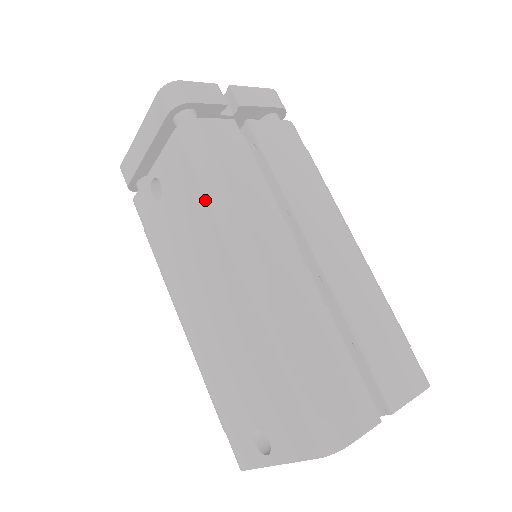
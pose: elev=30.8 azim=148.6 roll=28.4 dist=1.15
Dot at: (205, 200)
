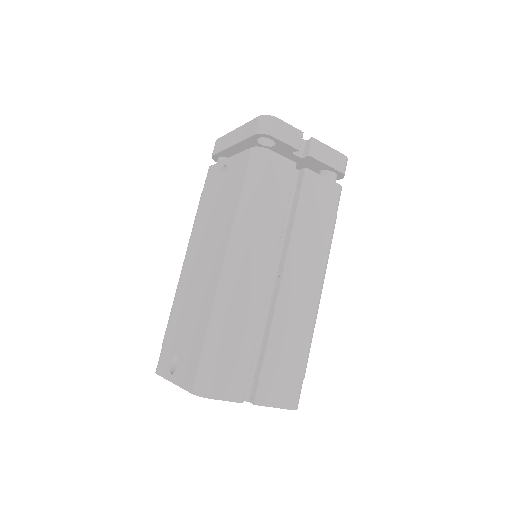
Dot at: (237, 204)
